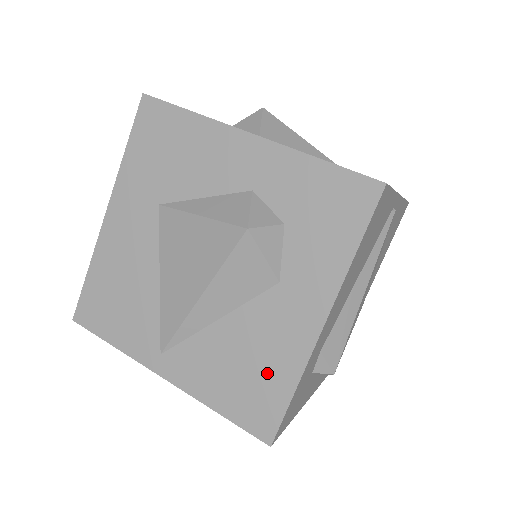
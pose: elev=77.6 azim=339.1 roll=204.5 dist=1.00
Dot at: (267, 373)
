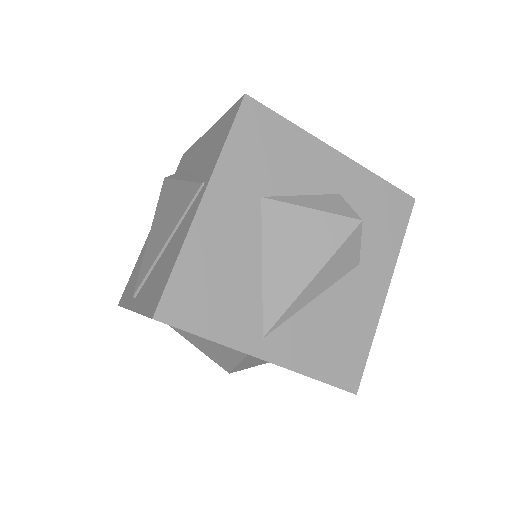
Dot at: (353, 336)
